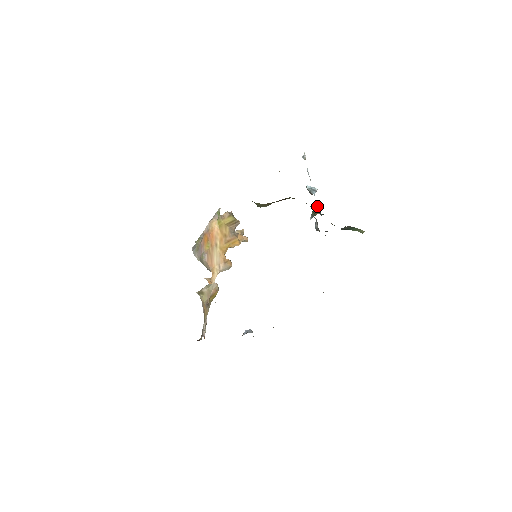
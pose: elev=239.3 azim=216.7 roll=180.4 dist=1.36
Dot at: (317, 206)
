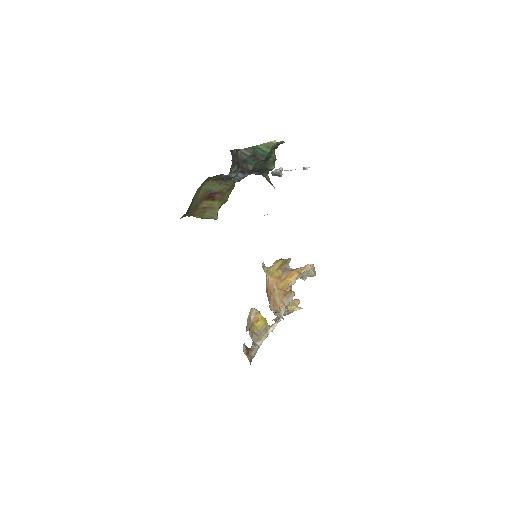
Dot at: occluded
